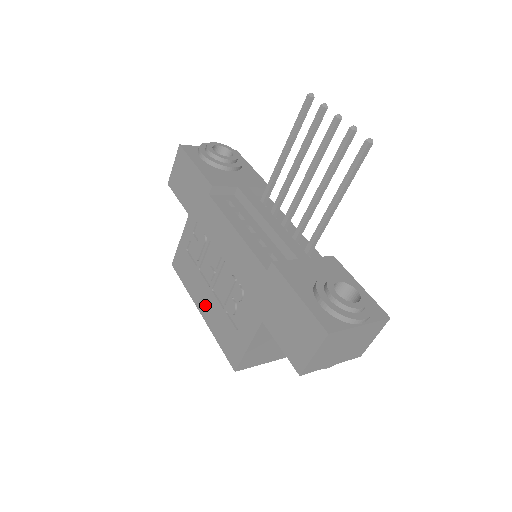
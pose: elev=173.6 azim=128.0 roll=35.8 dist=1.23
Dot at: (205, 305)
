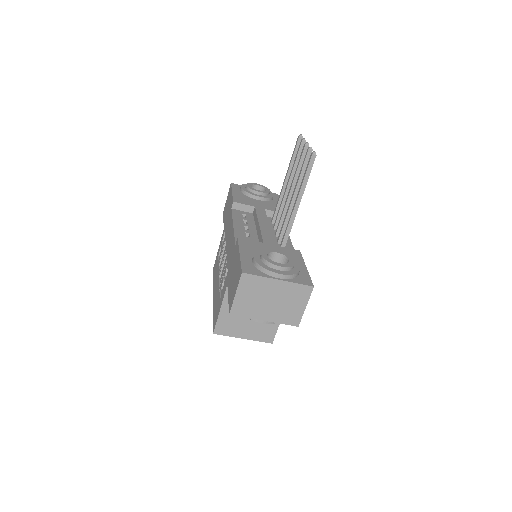
Dot at: (215, 290)
